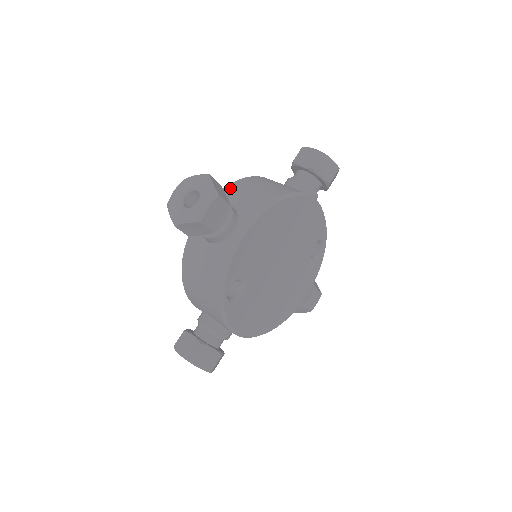
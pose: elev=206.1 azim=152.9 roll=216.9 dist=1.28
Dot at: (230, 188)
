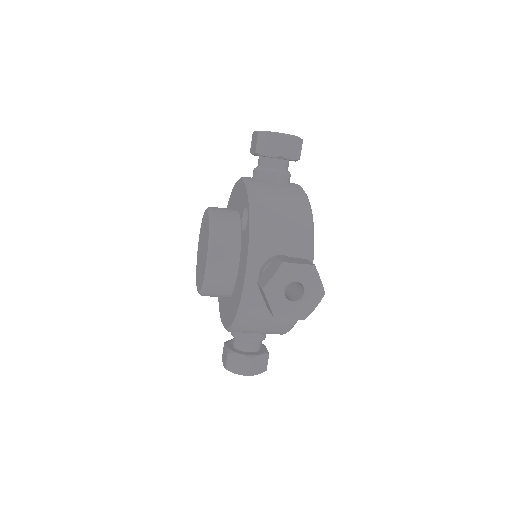
Dot at: occluded
